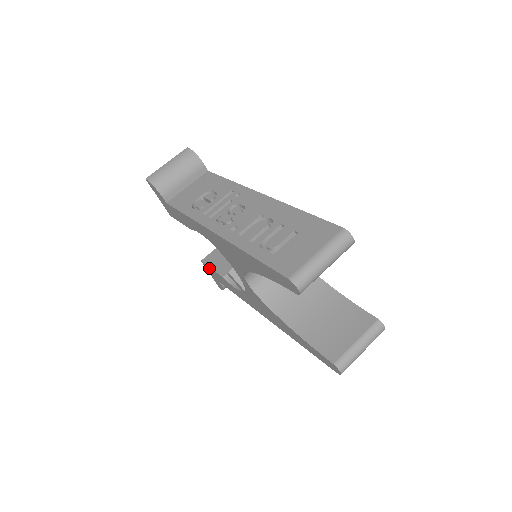
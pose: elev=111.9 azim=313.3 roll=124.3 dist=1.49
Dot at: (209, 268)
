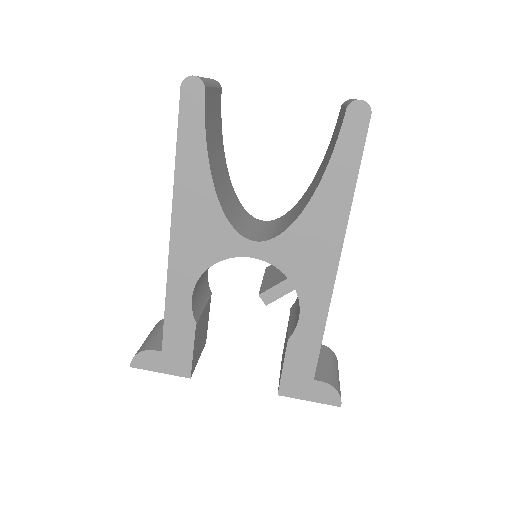
Dot at: (285, 379)
